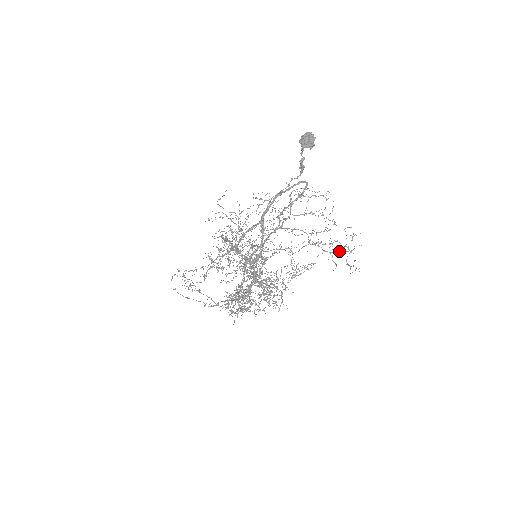
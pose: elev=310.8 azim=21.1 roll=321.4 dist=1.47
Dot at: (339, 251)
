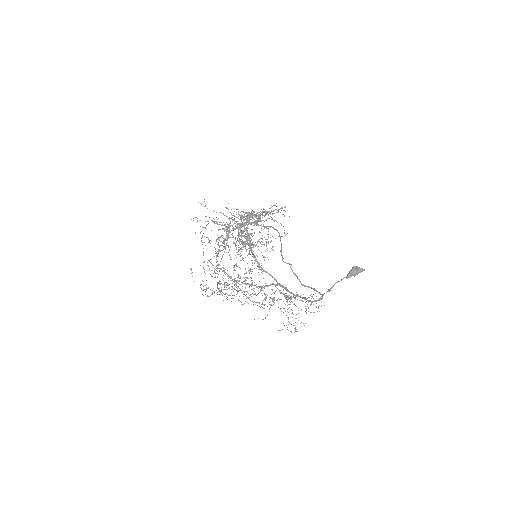
Dot at: occluded
